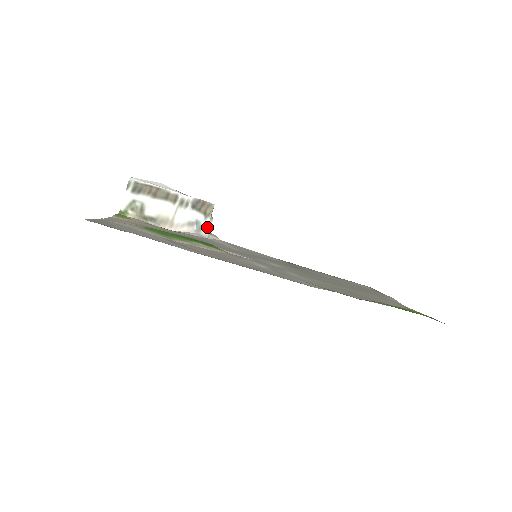
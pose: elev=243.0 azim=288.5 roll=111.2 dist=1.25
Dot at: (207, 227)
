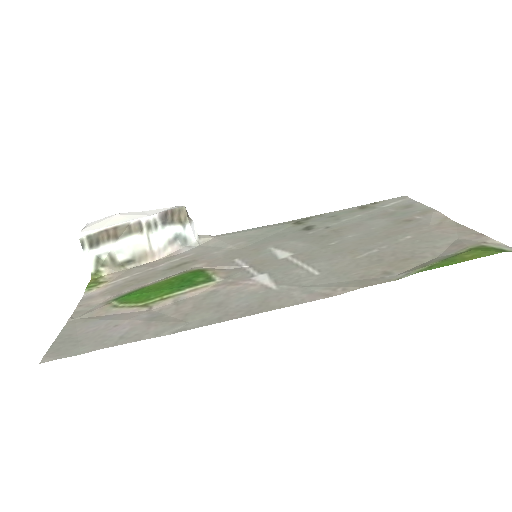
Dot at: (191, 234)
